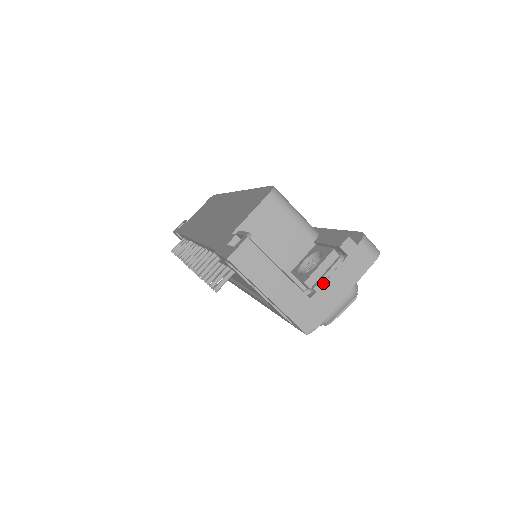
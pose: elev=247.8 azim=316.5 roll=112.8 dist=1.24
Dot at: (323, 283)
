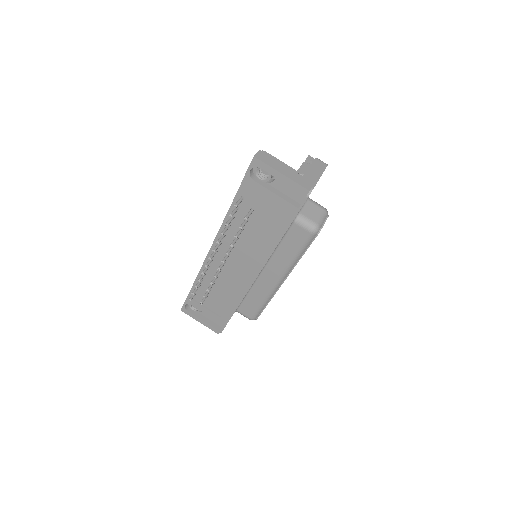
Dot at: (306, 171)
